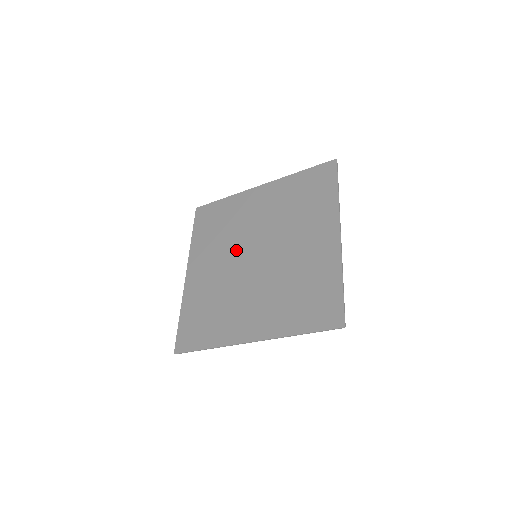
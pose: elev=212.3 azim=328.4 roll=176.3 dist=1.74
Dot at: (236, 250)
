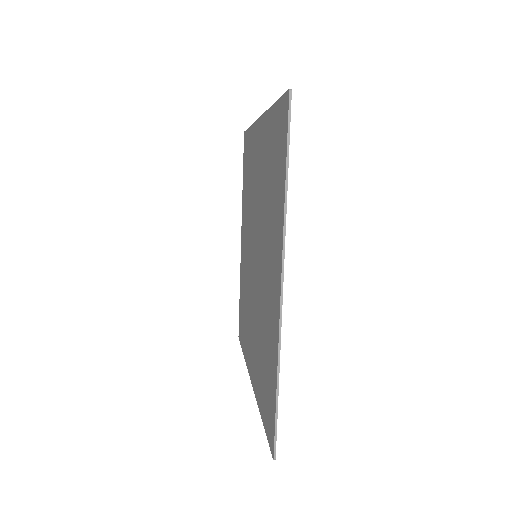
Dot at: (250, 232)
